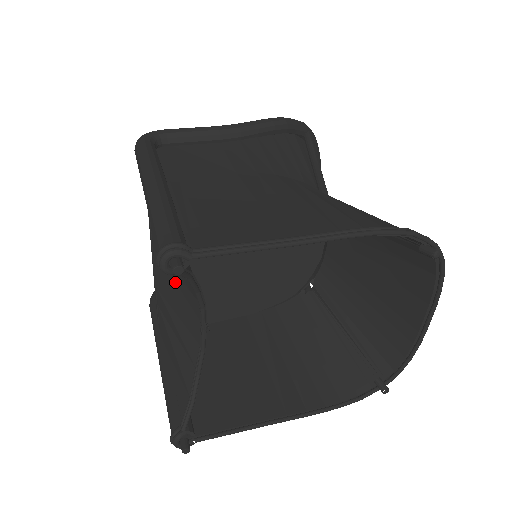
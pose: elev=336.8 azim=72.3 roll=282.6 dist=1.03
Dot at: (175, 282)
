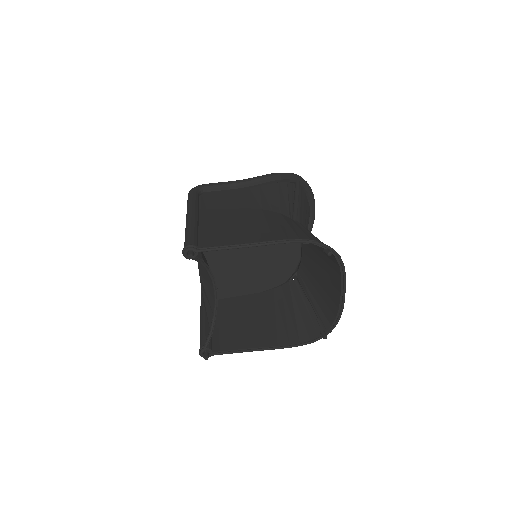
Dot at: (204, 268)
